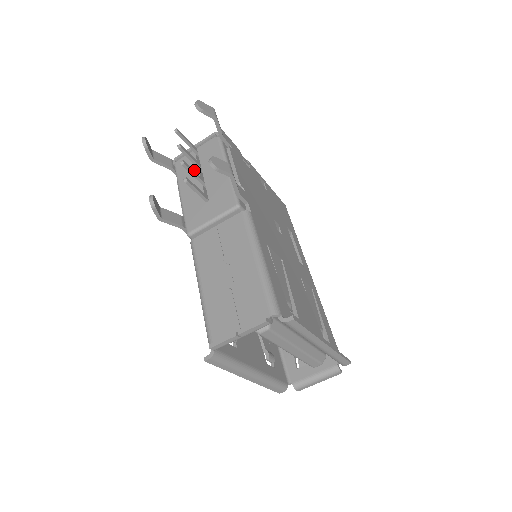
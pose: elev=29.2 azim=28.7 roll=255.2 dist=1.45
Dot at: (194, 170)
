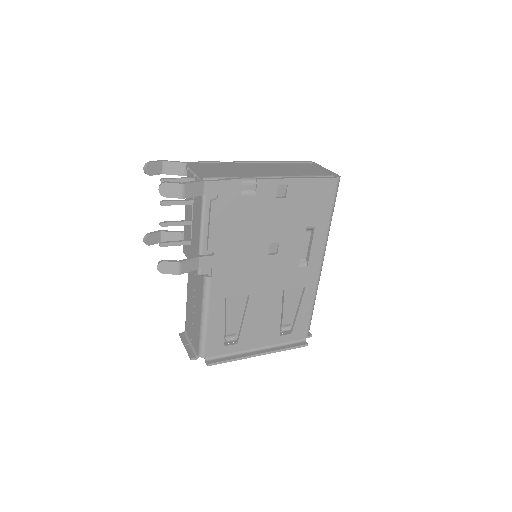
Dot at: occluded
